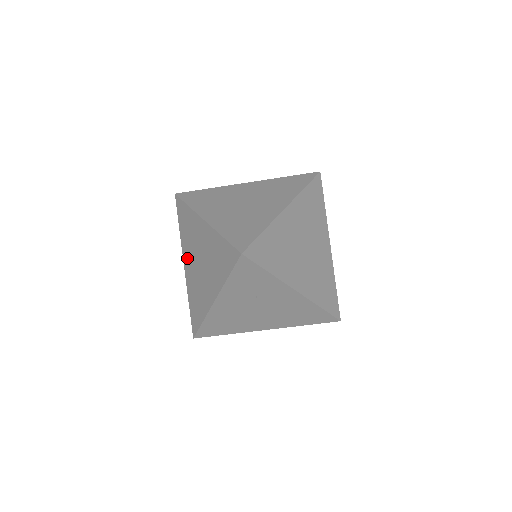
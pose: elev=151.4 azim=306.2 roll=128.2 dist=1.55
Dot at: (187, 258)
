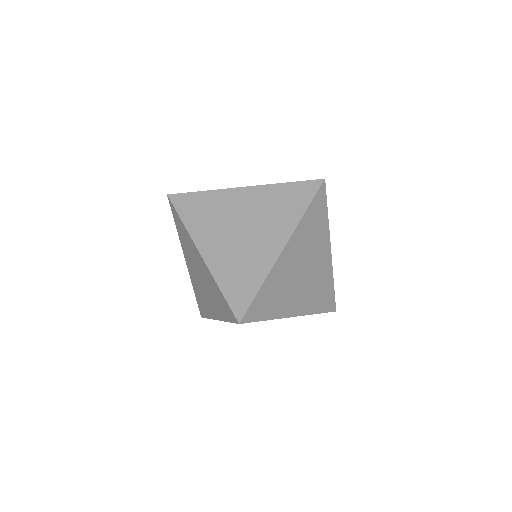
Dot at: (209, 240)
